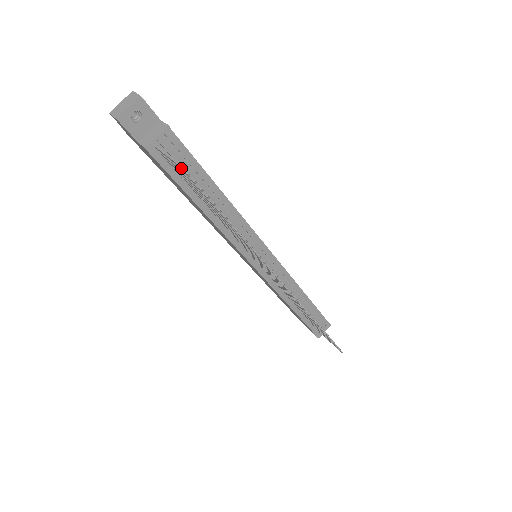
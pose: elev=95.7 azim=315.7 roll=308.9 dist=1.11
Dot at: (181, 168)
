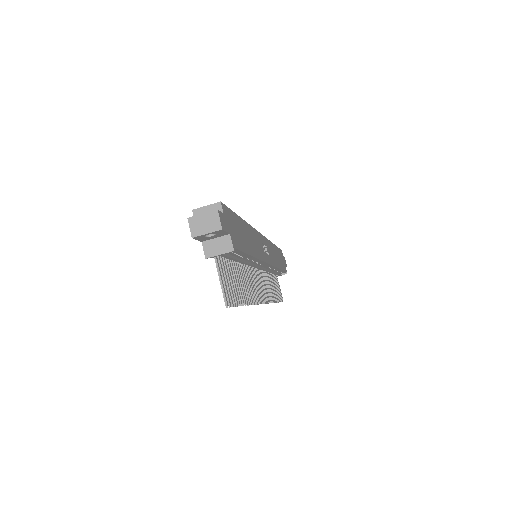
Dot at: (227, 295)
